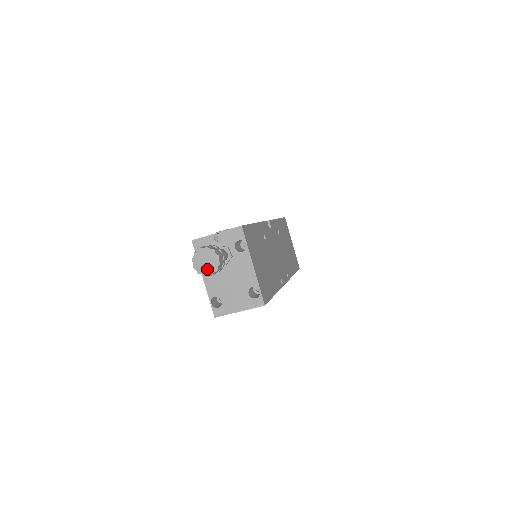
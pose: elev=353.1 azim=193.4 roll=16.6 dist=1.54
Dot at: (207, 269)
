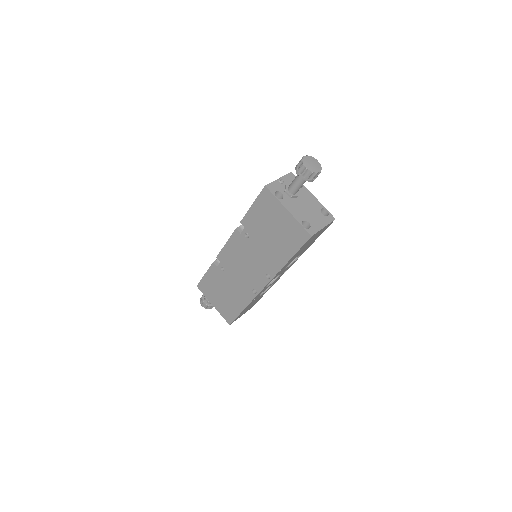
Dot at: (316, 168)
